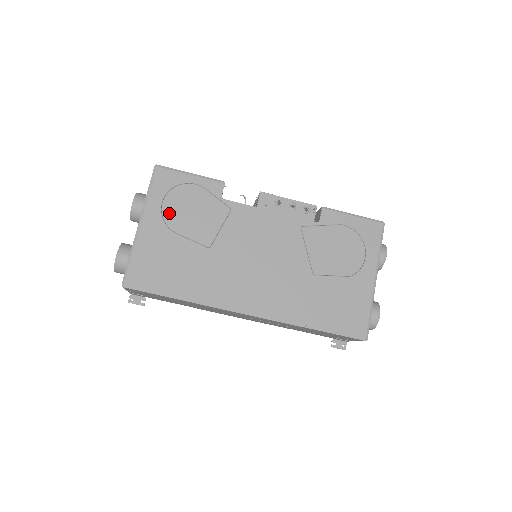
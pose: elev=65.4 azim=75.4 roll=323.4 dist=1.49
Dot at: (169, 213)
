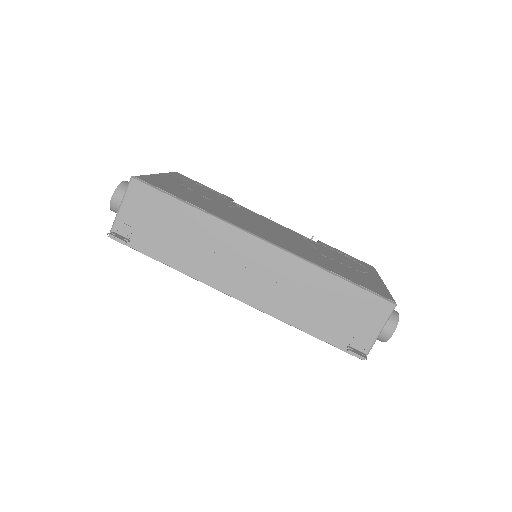
Dot at: (185, 183)
